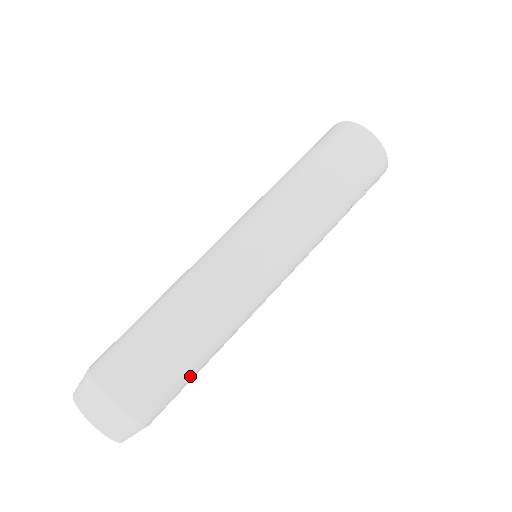
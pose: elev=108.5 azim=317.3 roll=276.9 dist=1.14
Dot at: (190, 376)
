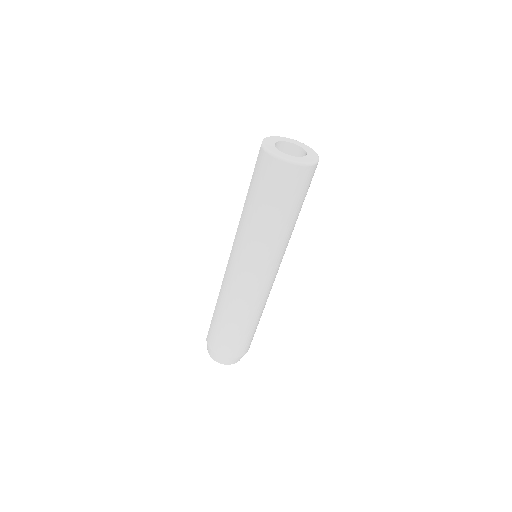
Dot at: occluded
